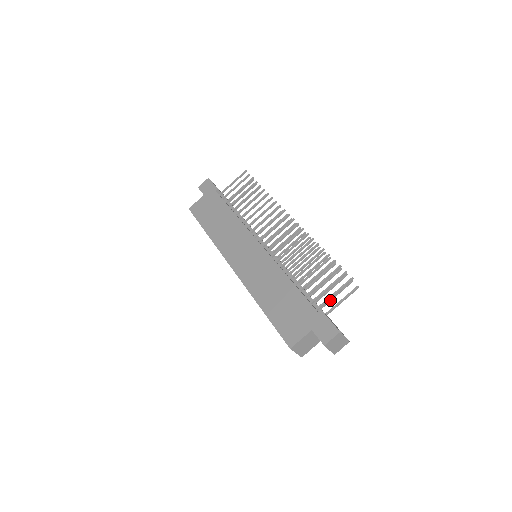
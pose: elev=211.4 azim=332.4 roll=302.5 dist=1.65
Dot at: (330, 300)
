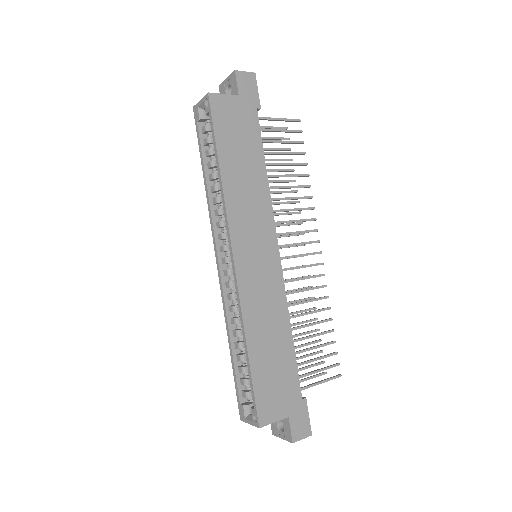
Dot at: (298, 371)
